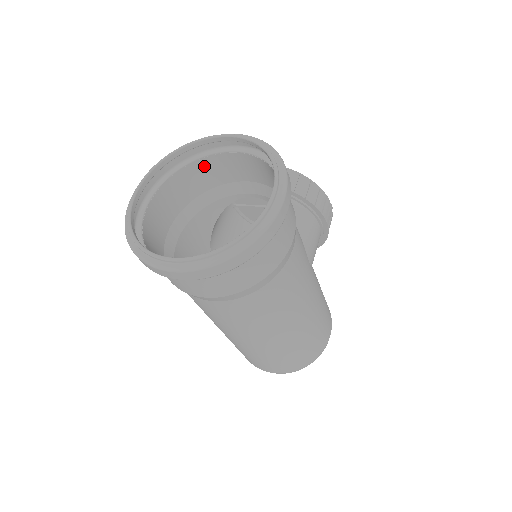
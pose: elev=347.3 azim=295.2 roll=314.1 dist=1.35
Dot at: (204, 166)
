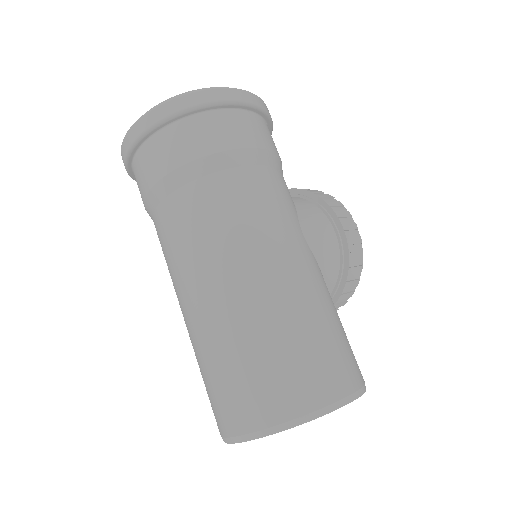
Dot at: occluded
